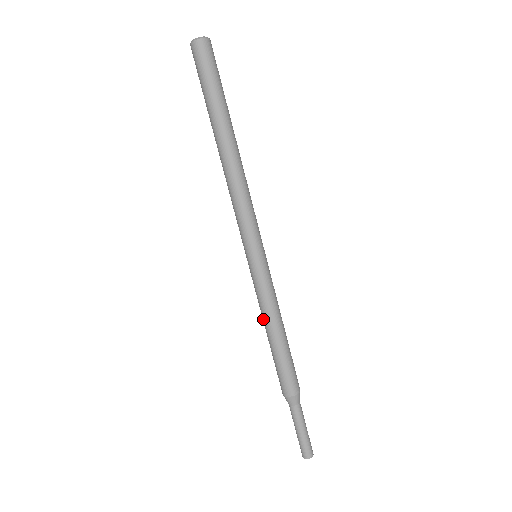
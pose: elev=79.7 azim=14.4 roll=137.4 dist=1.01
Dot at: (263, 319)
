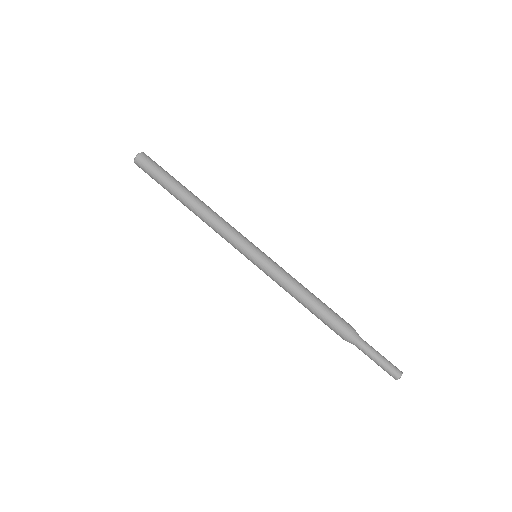
Dot at: (290, 294)
